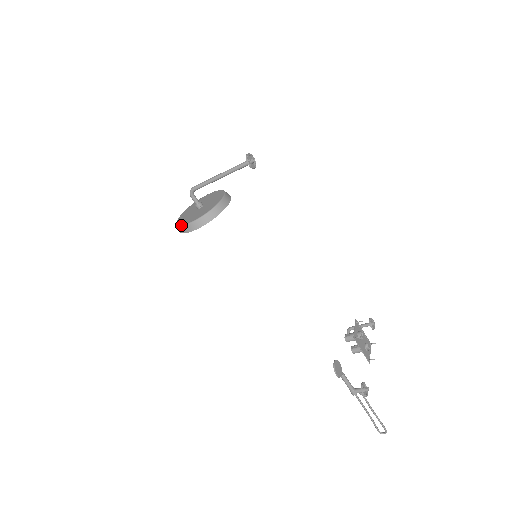
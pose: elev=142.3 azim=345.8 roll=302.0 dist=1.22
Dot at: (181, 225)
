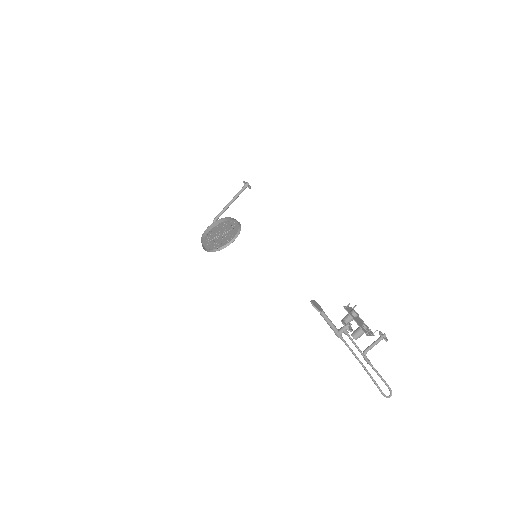
Dot at: (202, 235)
